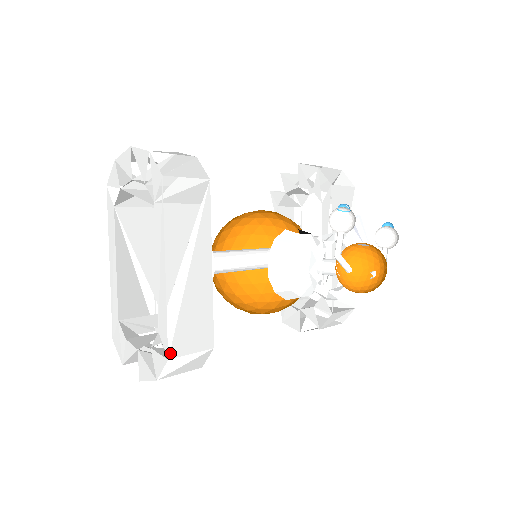
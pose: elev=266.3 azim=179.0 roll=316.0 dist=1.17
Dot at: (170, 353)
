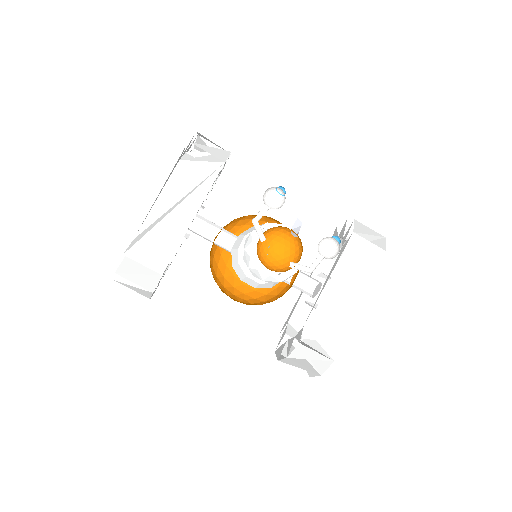
Dot at: (127, 251)
